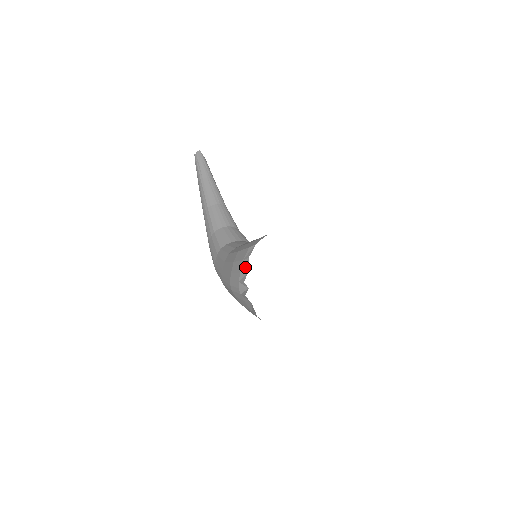
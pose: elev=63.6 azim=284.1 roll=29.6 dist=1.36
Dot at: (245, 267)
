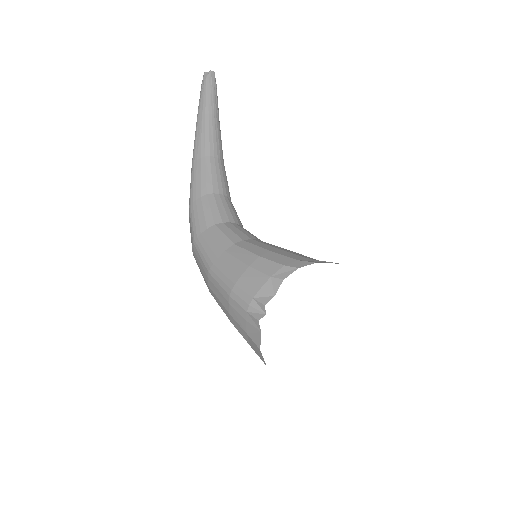
Dot at: (272, 287)
